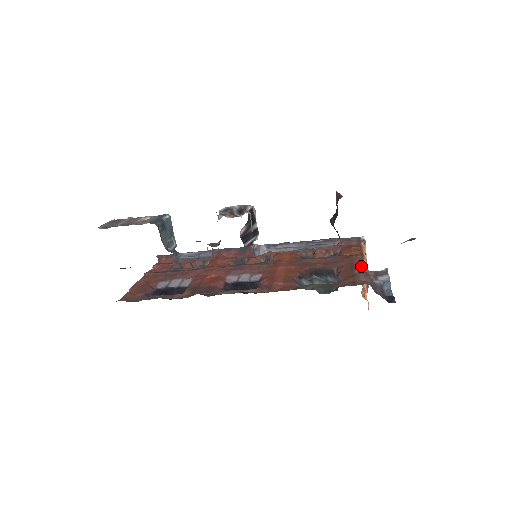
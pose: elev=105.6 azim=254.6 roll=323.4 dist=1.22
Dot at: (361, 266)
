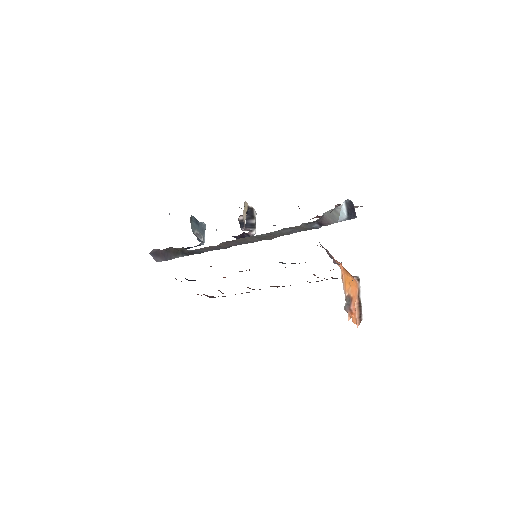
Dot at: occluded
